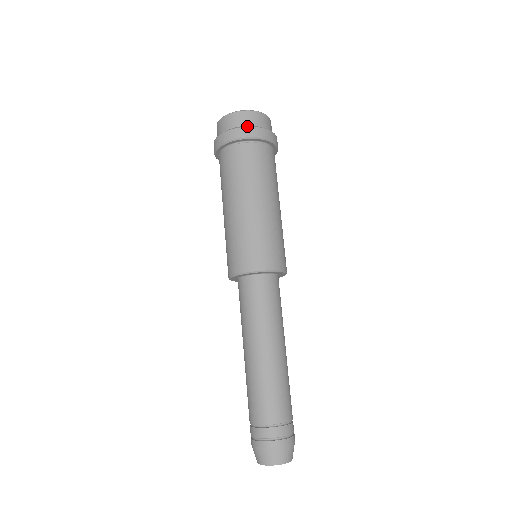
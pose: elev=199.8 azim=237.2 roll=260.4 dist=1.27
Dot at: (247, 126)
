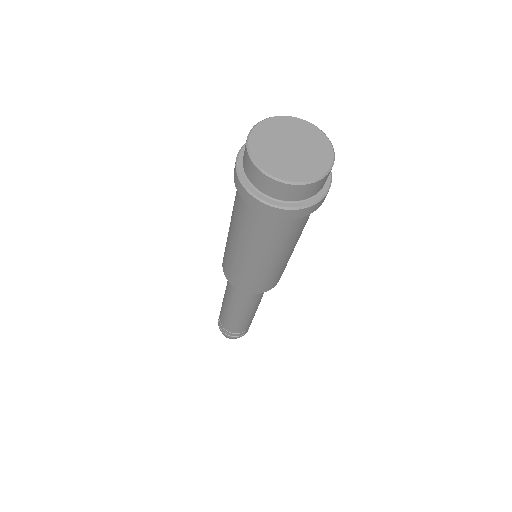
Dot at: (323, 198)
